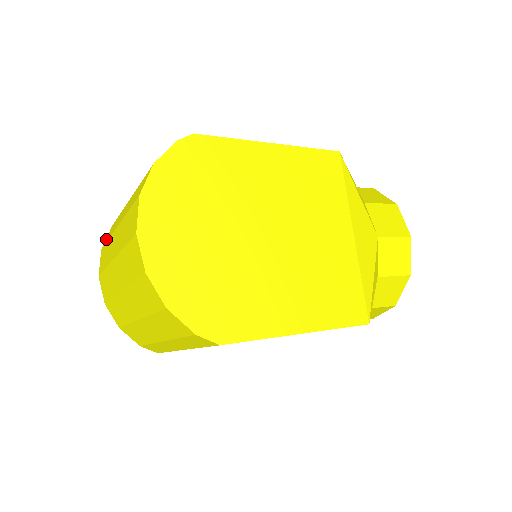
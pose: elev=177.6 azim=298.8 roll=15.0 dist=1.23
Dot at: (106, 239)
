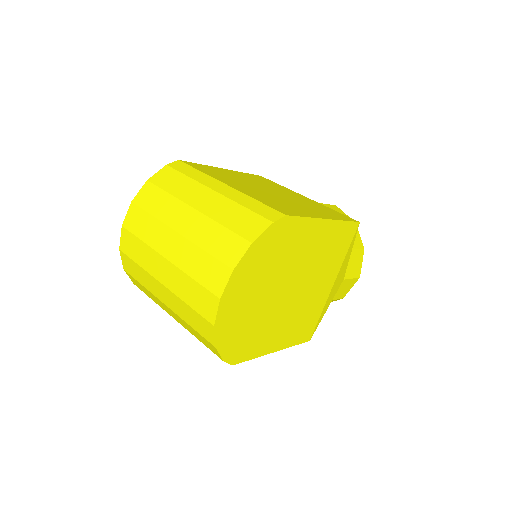
Dot at: (142, 199)
